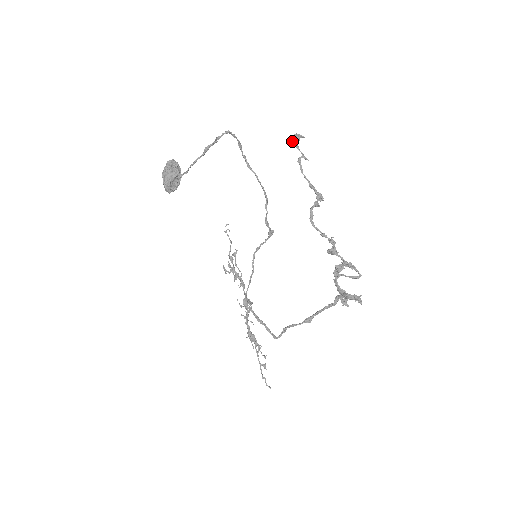
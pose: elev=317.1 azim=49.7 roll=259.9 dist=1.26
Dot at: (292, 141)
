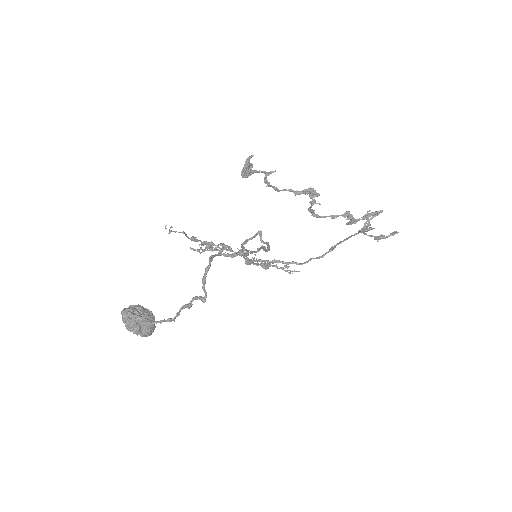
Dot at: (246, 177)
